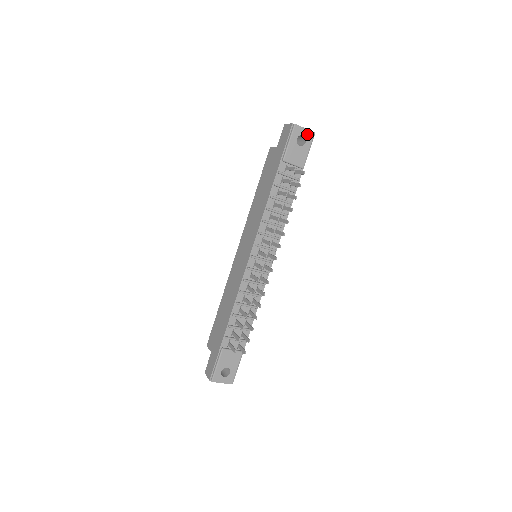
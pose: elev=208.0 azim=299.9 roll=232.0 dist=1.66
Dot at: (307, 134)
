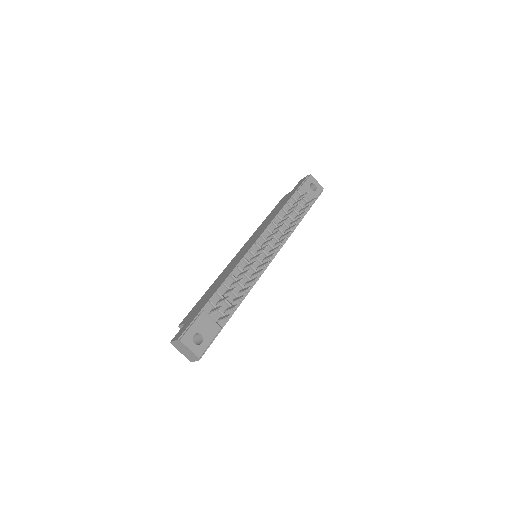
Dot at: (318, 186)
